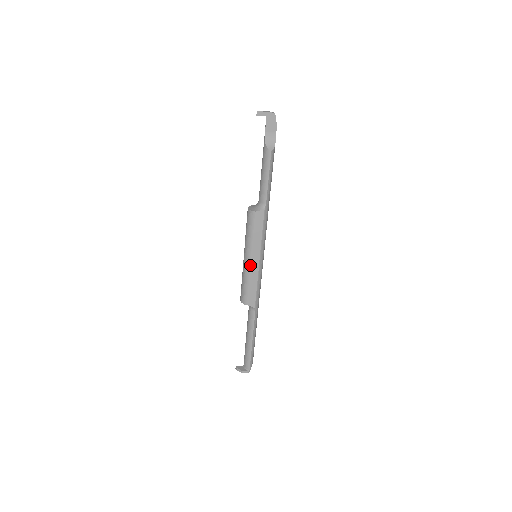
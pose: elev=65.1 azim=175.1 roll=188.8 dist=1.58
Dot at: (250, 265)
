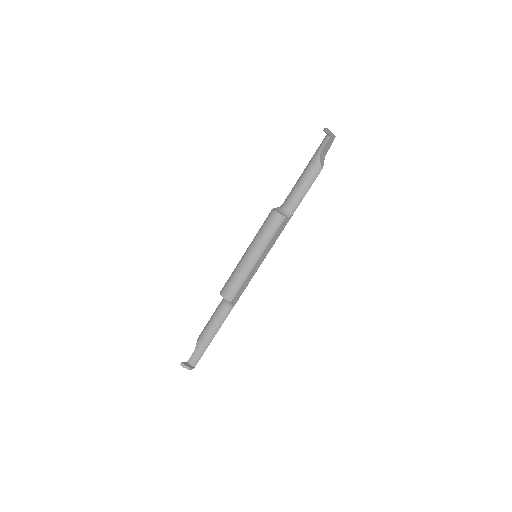
Dot at: (255, 265)
